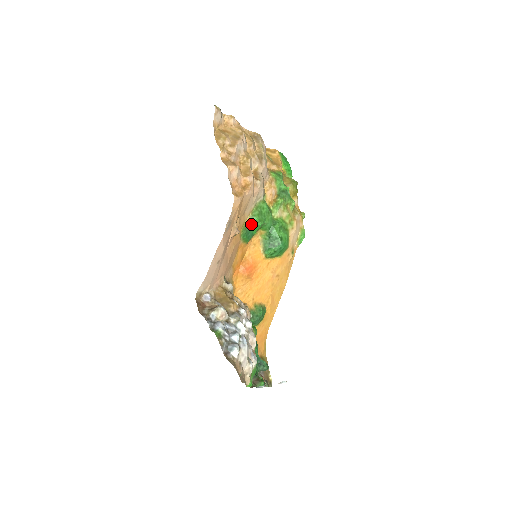
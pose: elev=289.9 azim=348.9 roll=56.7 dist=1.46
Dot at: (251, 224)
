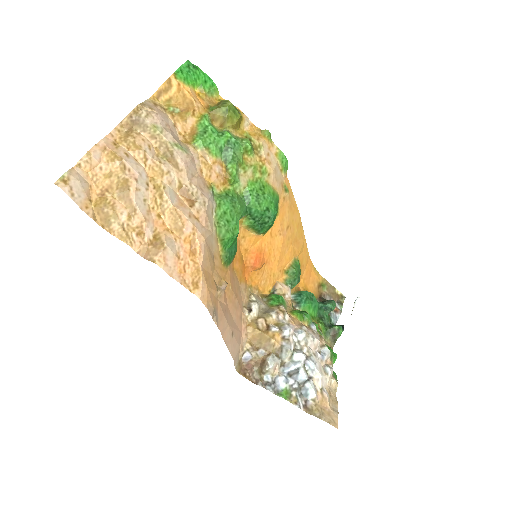
Dot at: (227, 245)
